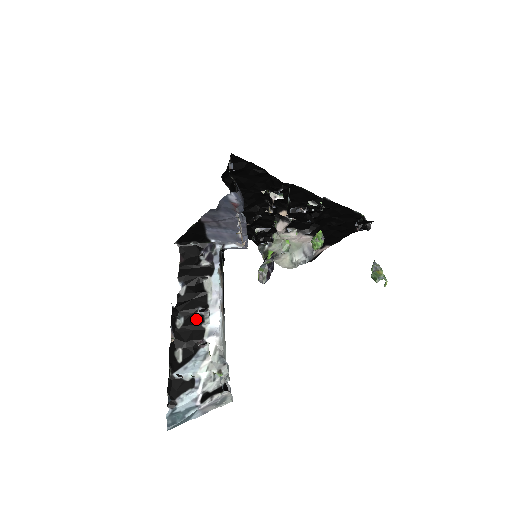
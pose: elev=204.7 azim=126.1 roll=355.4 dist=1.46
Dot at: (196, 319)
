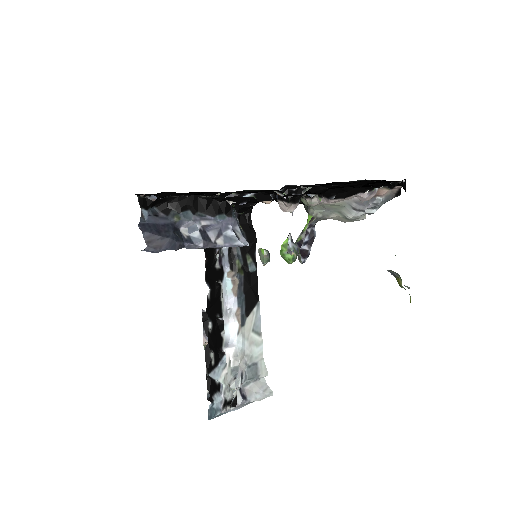
Dot at: (218, 326)
